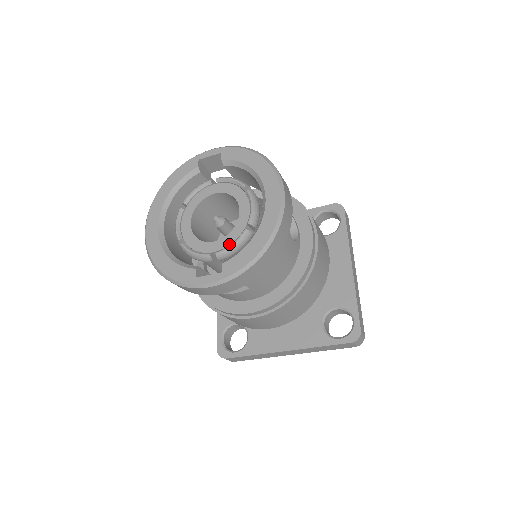
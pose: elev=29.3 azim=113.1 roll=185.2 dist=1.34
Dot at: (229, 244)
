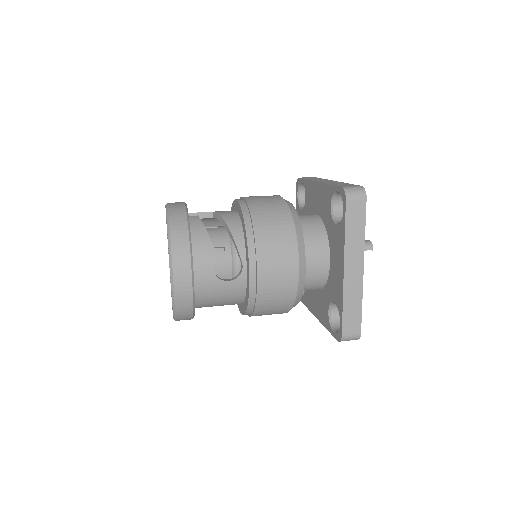
Dot at: occluded
